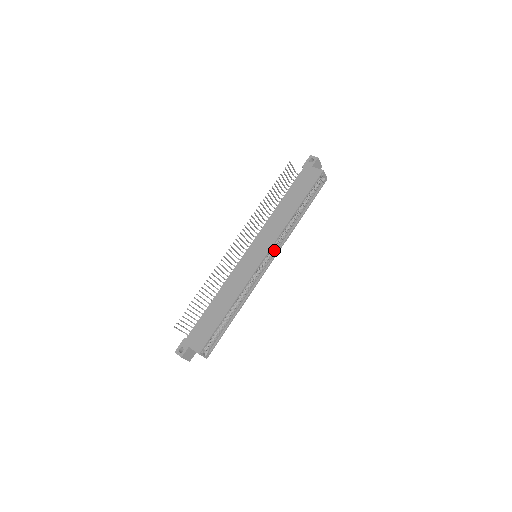
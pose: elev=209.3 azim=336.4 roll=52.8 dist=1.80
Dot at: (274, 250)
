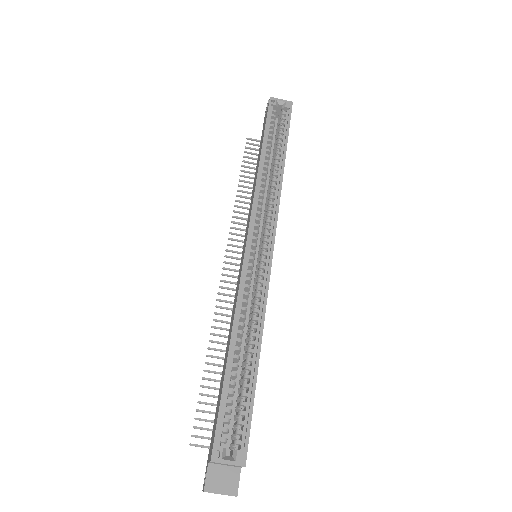
Dot at: (270, 226)
